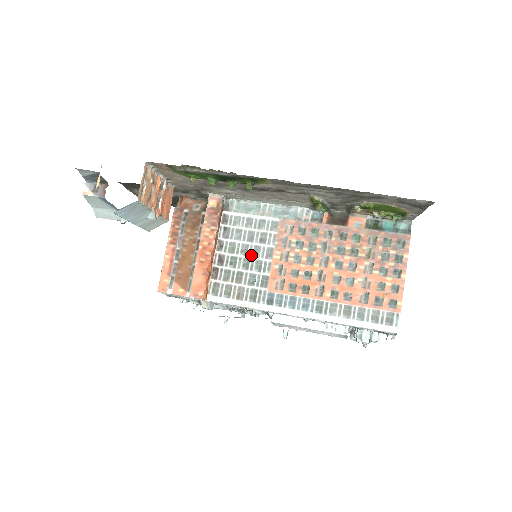
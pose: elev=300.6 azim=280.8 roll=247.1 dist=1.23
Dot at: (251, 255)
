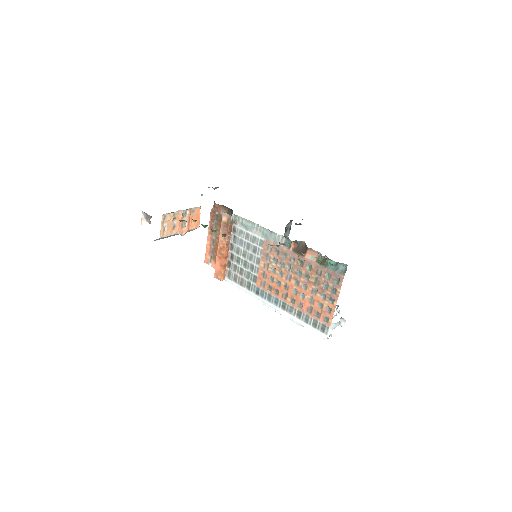
Dot at: (248, 259)
